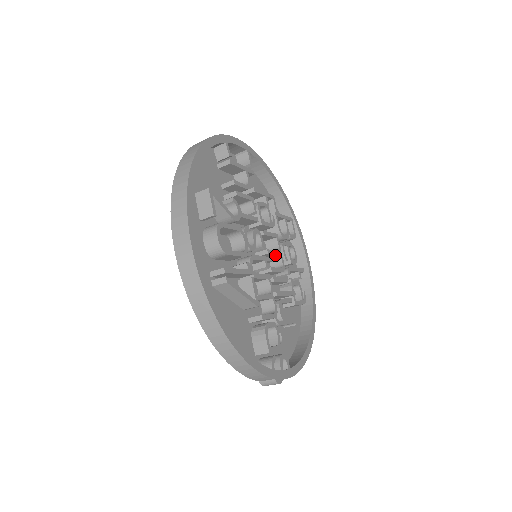
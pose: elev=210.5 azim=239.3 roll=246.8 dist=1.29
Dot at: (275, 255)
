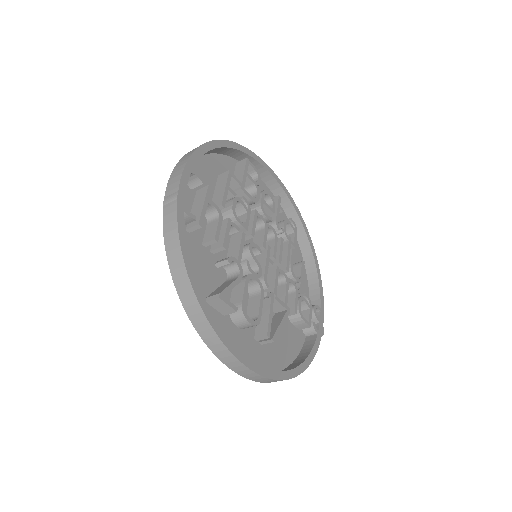
Dot at: (265, 233)
